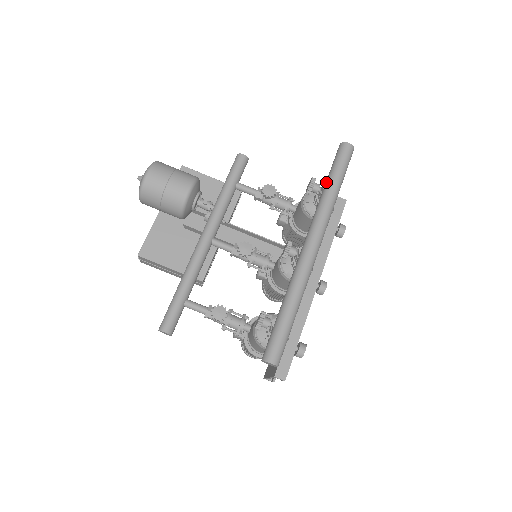
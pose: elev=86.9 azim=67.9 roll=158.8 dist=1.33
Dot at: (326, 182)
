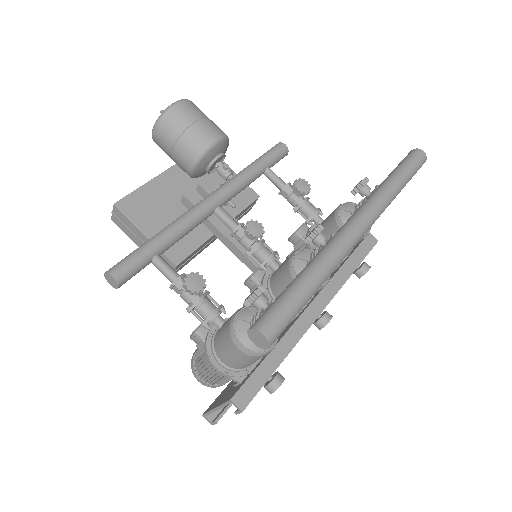
Dot at: (389, 175)
